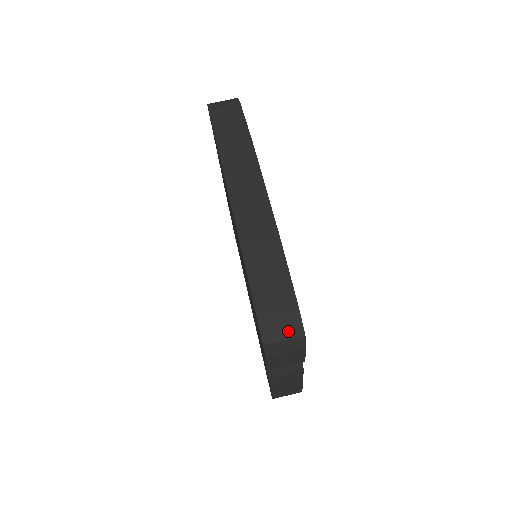
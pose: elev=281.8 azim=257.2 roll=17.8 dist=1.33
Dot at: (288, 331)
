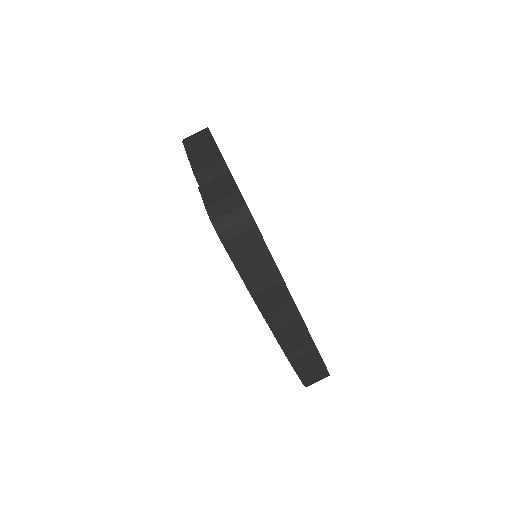
Dot at: (321, 379)
